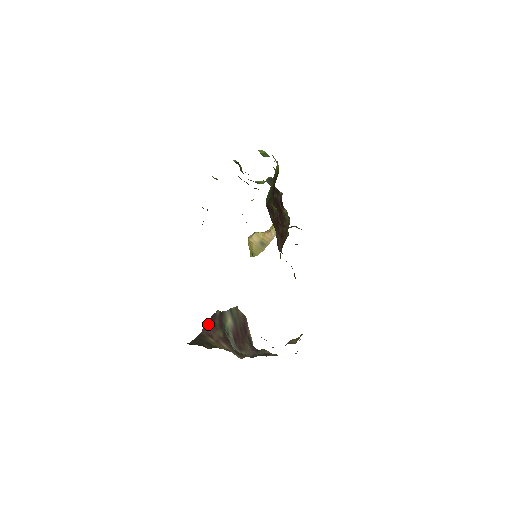
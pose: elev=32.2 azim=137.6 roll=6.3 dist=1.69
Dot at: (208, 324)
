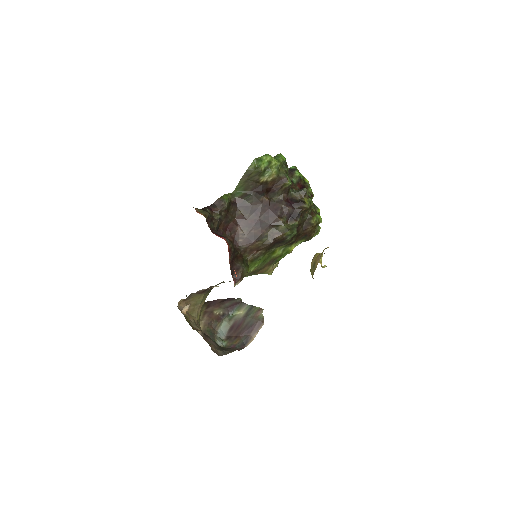
Dot at: (220, 300)
